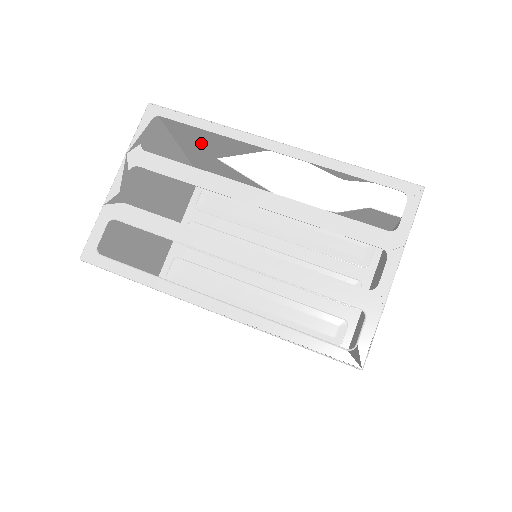
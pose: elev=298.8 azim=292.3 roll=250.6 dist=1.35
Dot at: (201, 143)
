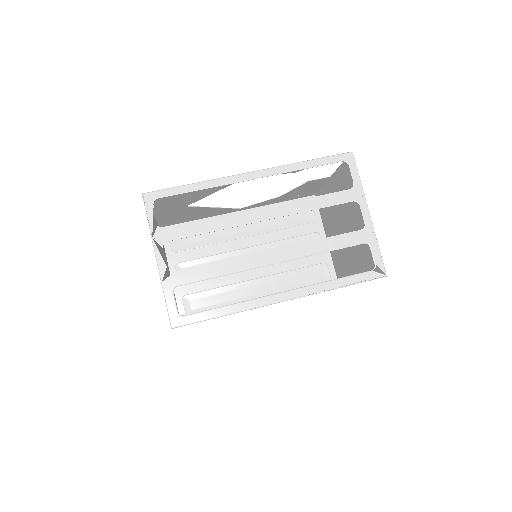
Dot at: (177, 201)
